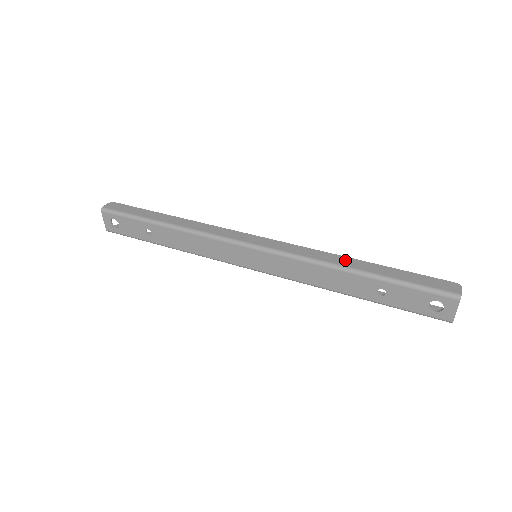
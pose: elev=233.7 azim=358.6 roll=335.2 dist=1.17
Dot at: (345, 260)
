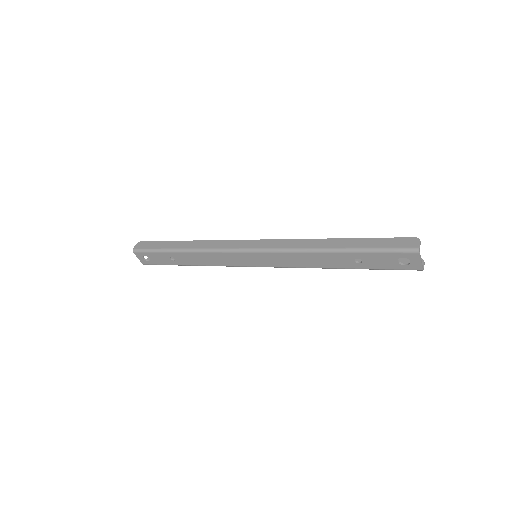
Dot at: (323, 242)
